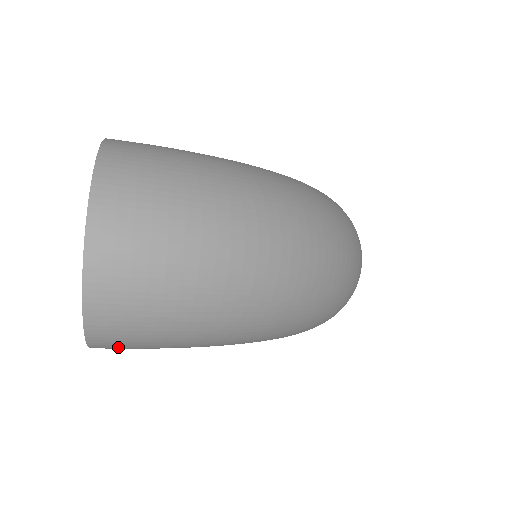
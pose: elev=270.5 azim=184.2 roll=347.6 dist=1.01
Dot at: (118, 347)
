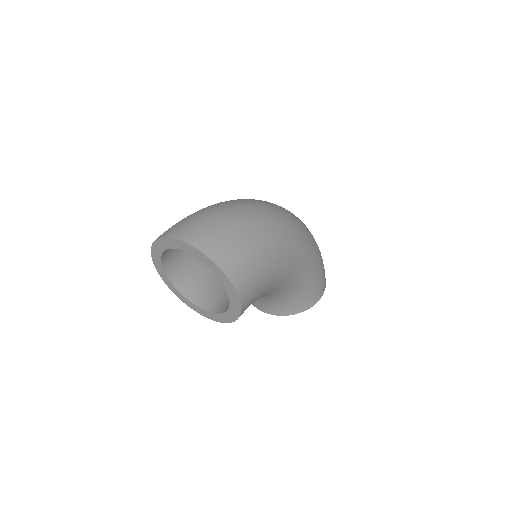
Dot at: (243, 277)
